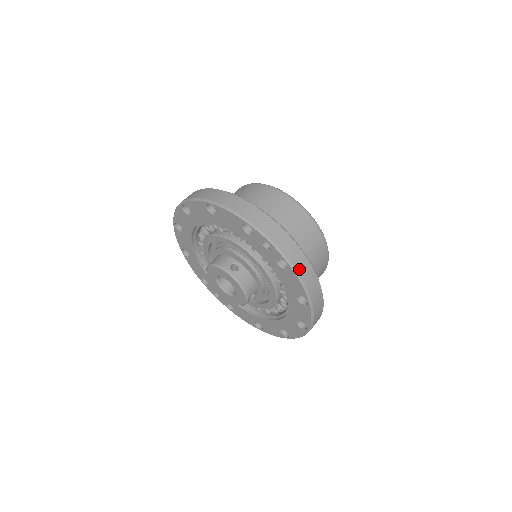
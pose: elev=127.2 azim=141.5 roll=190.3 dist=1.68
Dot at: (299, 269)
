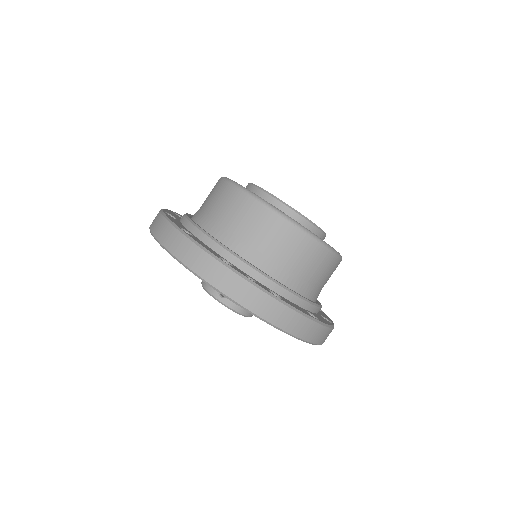
Dot at: (279, 322)
